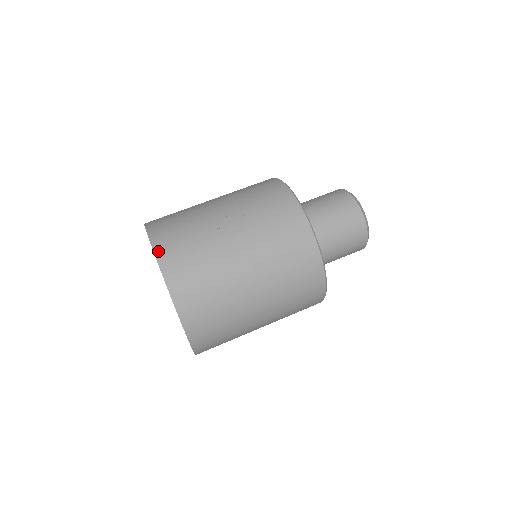
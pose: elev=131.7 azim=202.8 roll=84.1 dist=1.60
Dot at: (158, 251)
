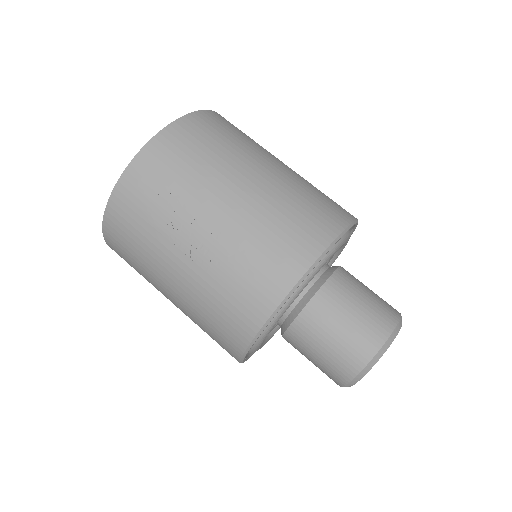
Dot at: (116, 194)
